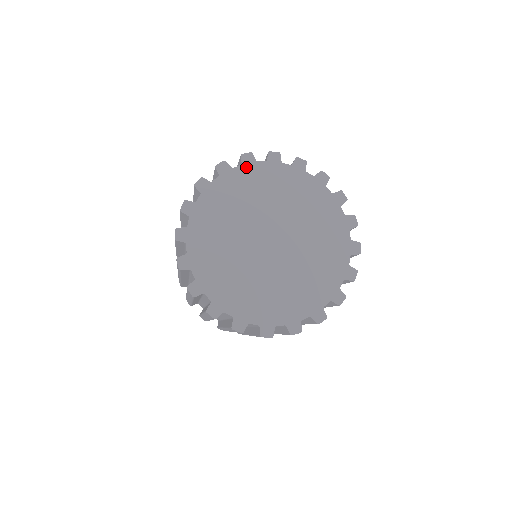
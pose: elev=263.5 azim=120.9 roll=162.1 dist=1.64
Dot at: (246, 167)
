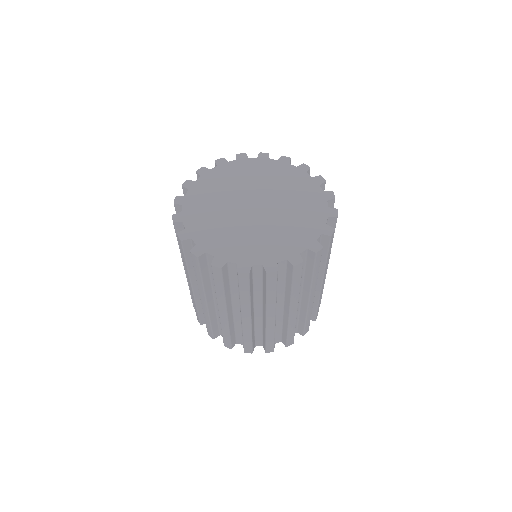
Dot at: (205, 176)
